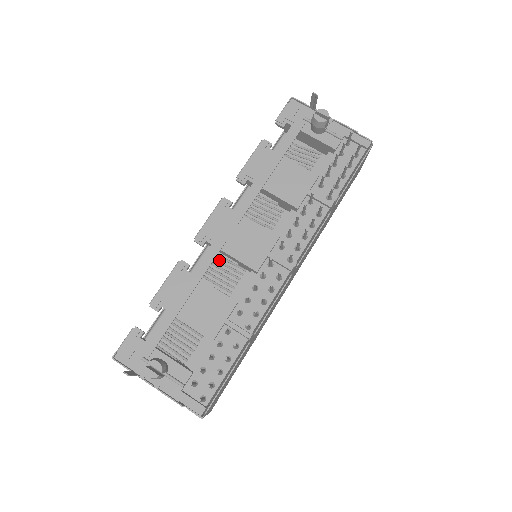
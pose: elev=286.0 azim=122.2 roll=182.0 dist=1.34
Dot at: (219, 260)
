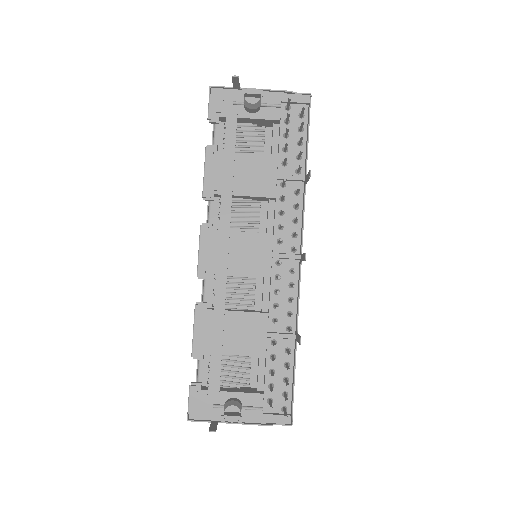
Dot at: occluded
